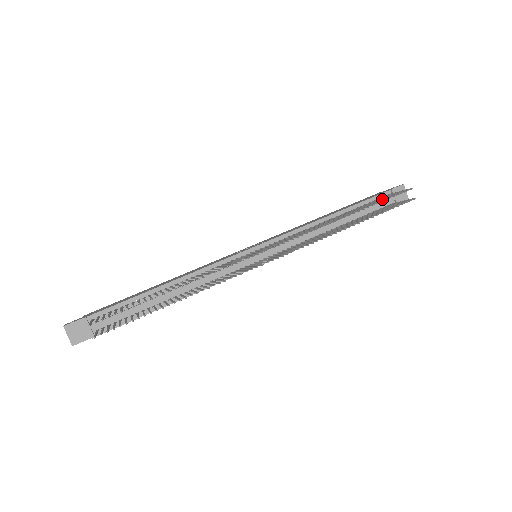
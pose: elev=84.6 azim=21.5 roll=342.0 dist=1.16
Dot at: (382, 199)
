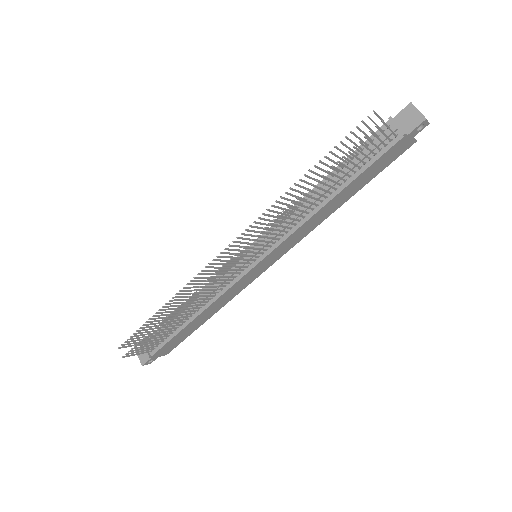
Dot at: occluded
